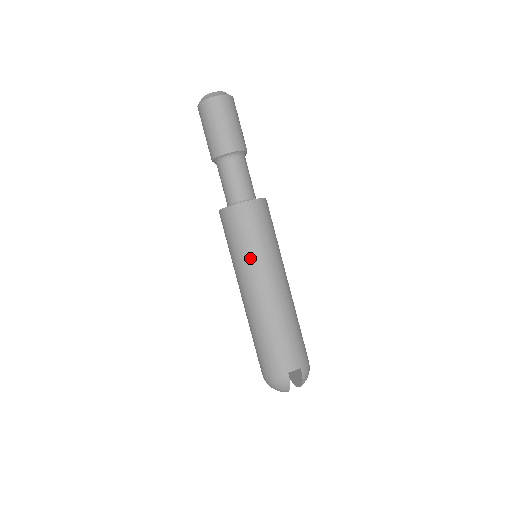
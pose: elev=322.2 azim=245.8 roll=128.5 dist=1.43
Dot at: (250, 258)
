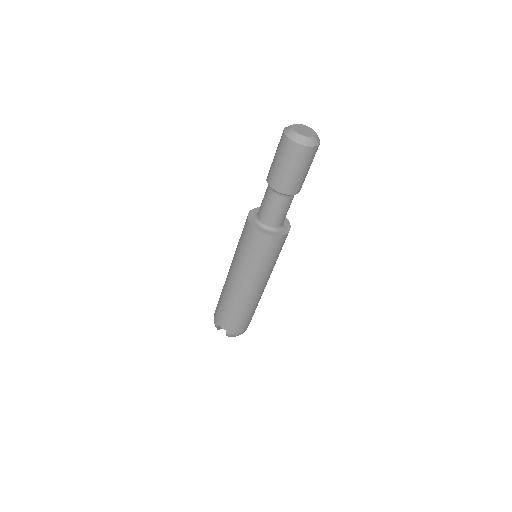
Dot at: (237, 258)
